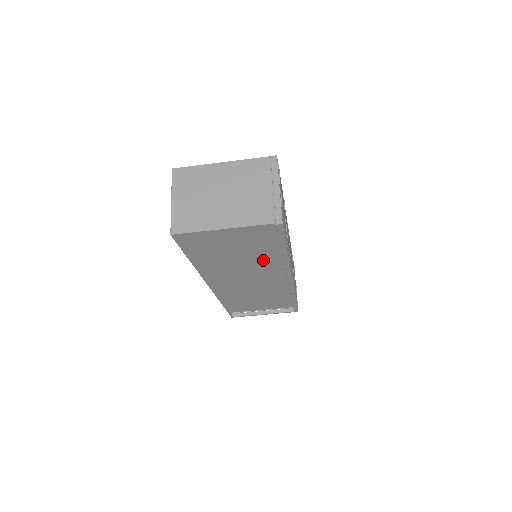
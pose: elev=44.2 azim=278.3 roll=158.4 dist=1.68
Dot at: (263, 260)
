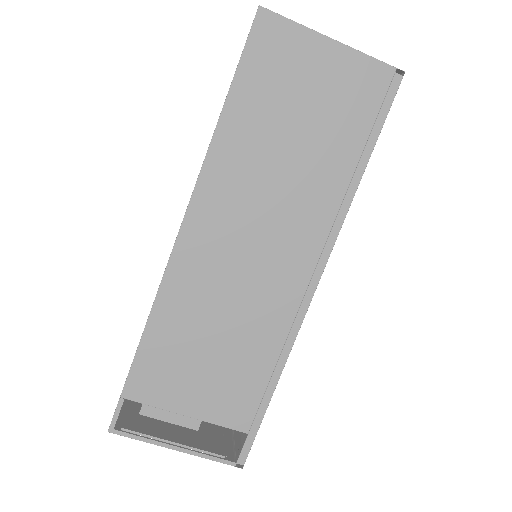
Dot at: (318, 179)
